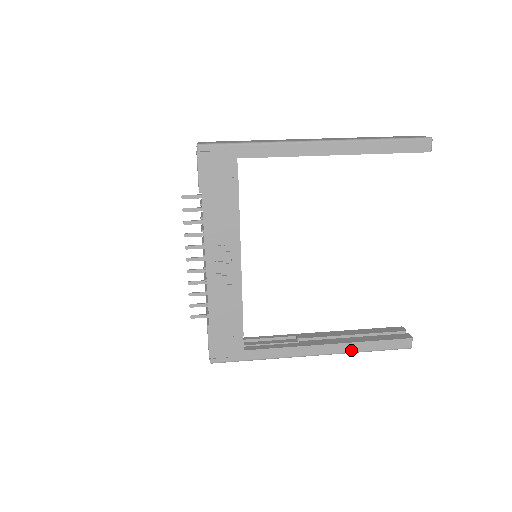
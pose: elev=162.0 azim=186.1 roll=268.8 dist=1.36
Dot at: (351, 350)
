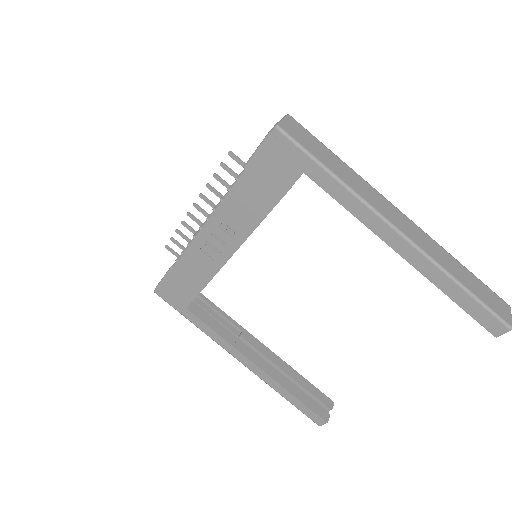
Dot at: (271, 384)
